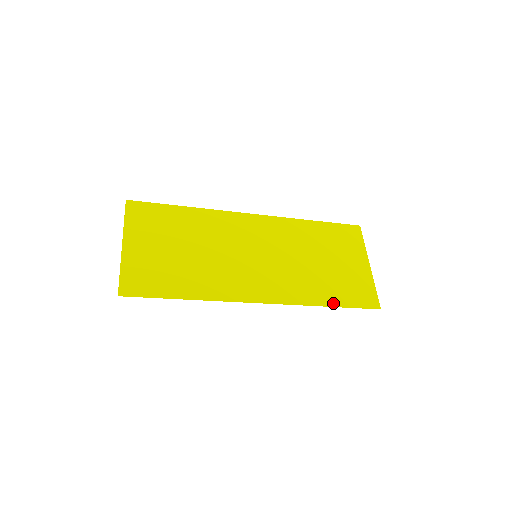
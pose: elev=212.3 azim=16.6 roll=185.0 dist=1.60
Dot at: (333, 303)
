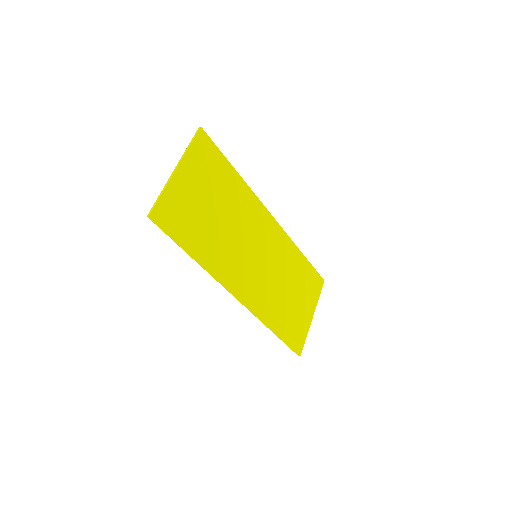
Dot at: (278, 333)
